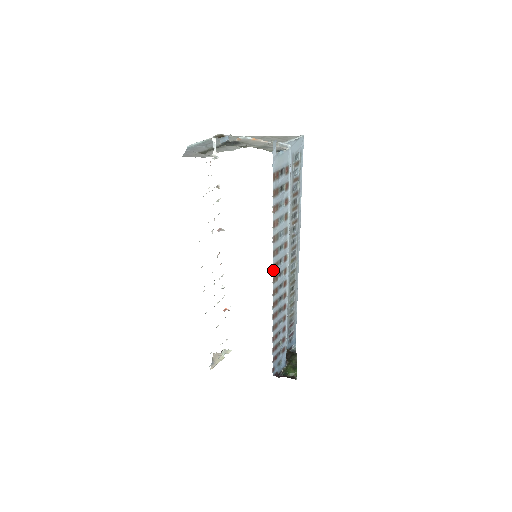
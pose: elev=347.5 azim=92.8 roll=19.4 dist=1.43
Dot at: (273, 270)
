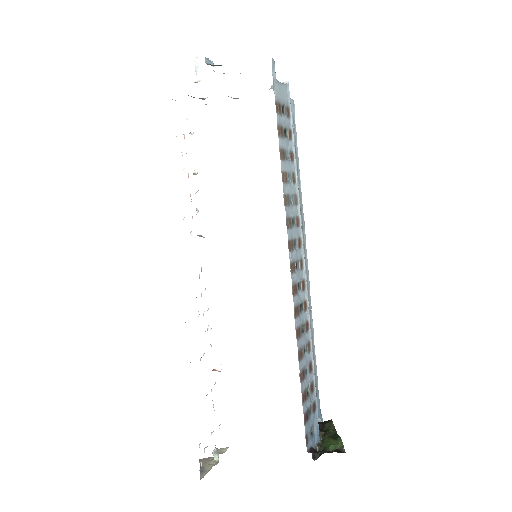
Dot at: (289, 251)
